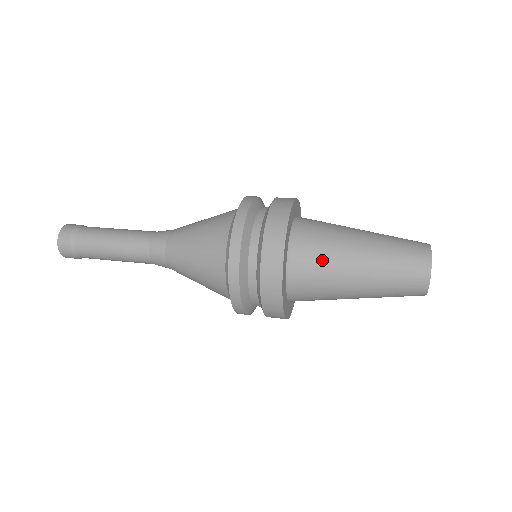
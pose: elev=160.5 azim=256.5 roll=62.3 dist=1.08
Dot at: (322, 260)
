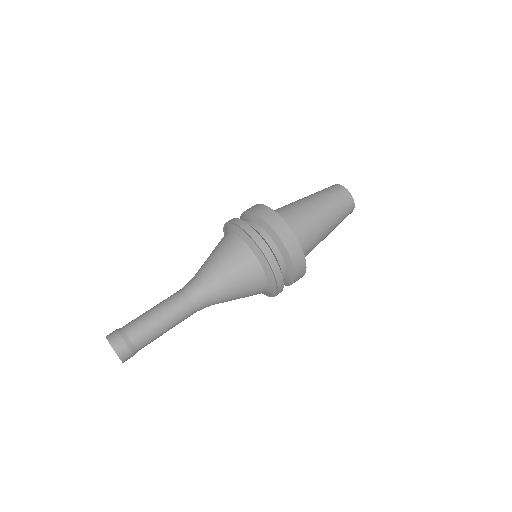
Dot at: (312, 241)
